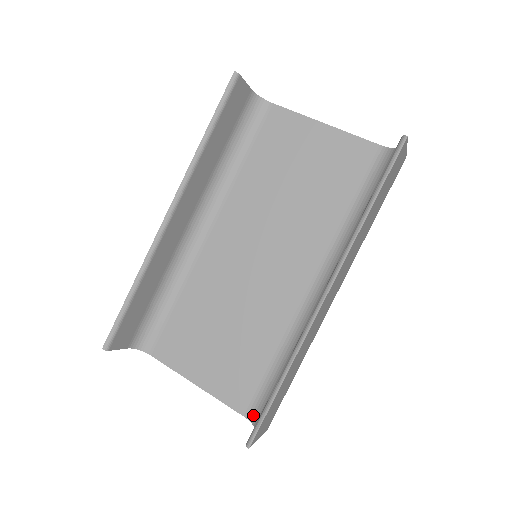
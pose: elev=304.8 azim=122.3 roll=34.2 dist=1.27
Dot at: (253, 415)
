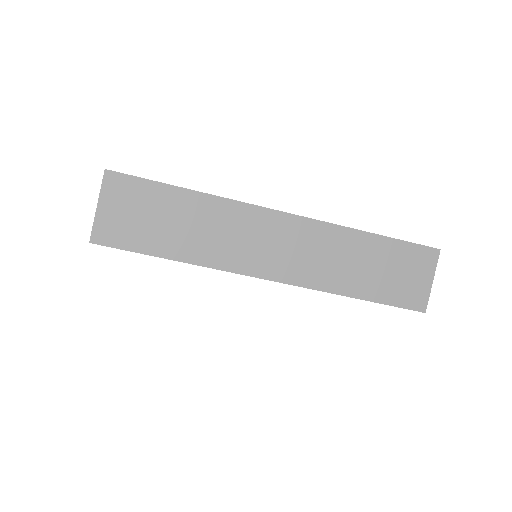
Dot at: occluded
